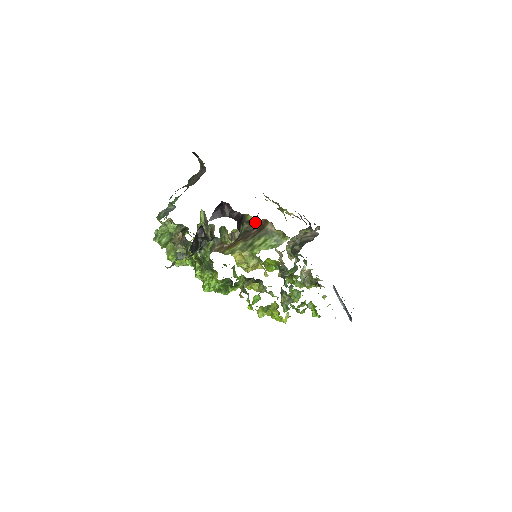
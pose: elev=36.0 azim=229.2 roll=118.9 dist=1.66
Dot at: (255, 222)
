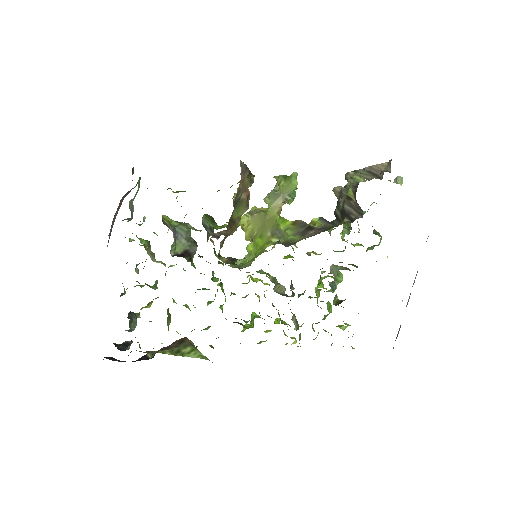
Dot at: occluded
